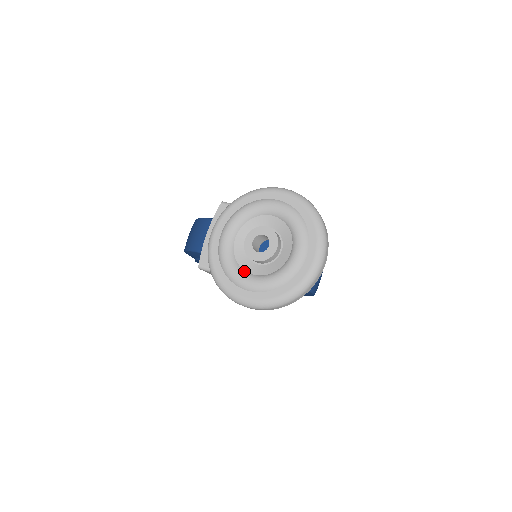
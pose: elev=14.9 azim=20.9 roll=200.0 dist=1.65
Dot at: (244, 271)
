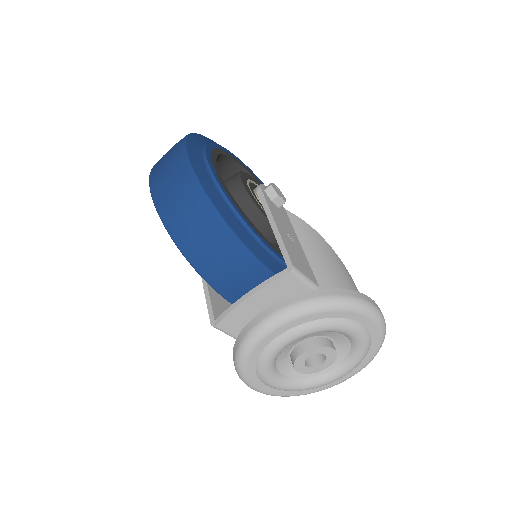
Dot at: (278, 373)
